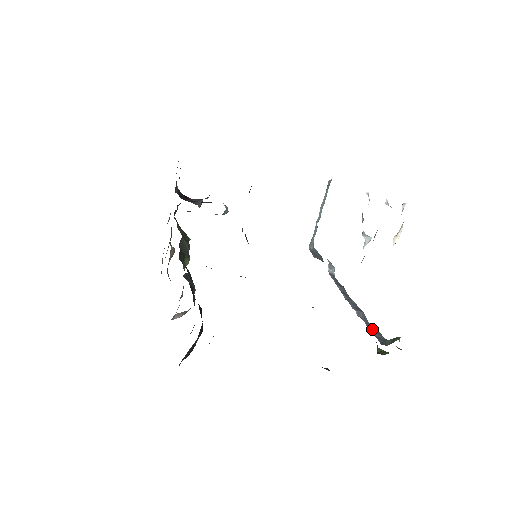
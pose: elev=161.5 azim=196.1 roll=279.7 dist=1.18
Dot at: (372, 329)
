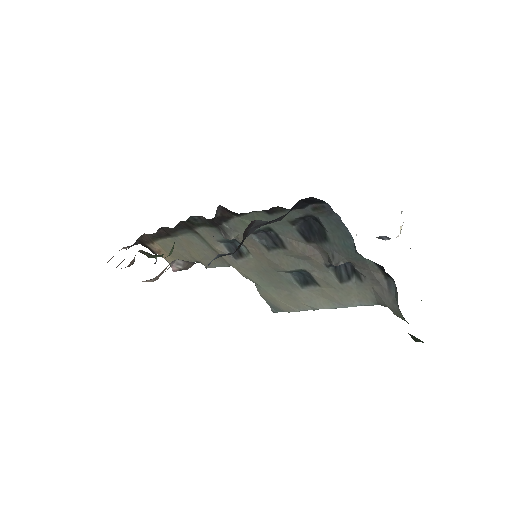
Dot at: occluded
